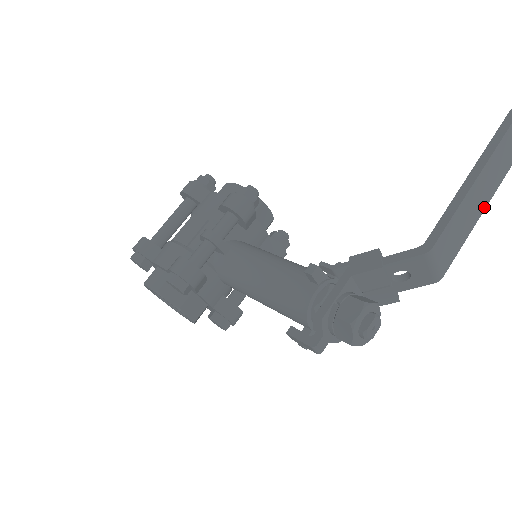
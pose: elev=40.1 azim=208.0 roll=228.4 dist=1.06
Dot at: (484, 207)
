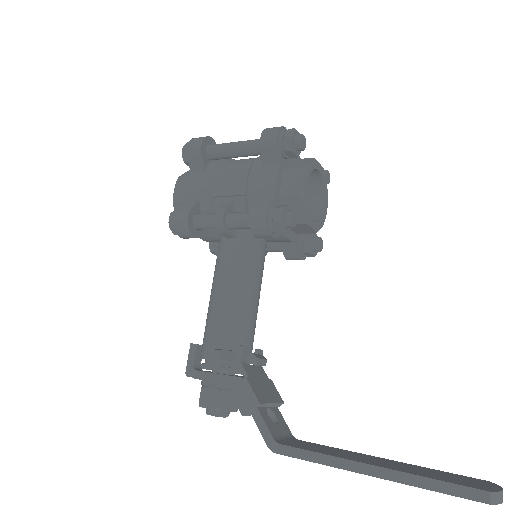
Dot at: occluded
